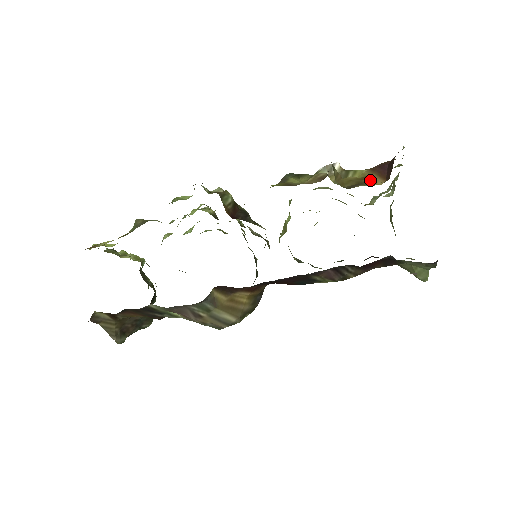
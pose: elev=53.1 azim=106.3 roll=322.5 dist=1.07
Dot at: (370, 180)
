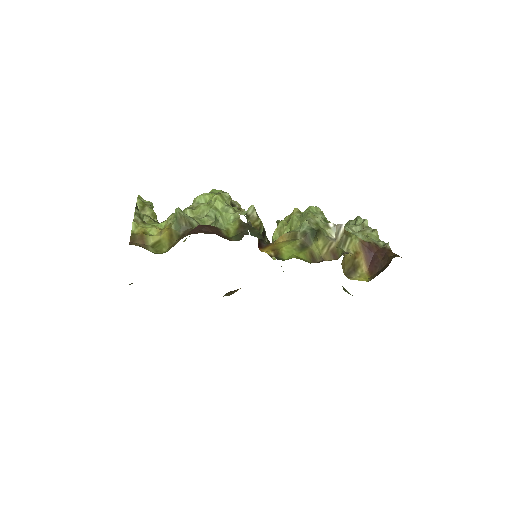
Dot at: (359, 261)
